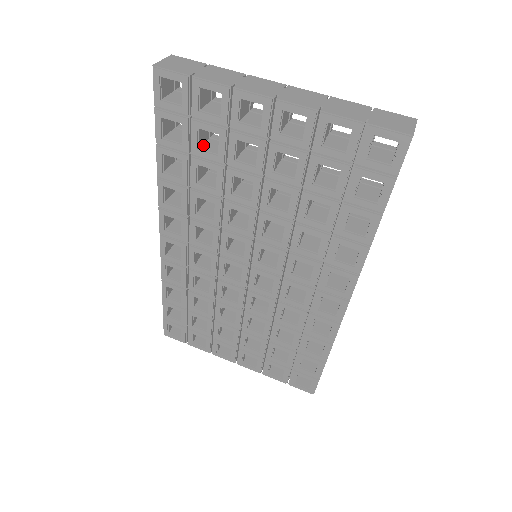
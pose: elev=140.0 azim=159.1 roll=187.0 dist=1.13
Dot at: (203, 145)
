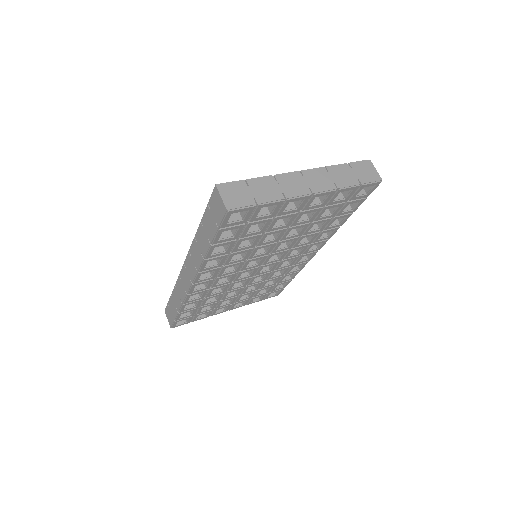
Dot at: occluded
